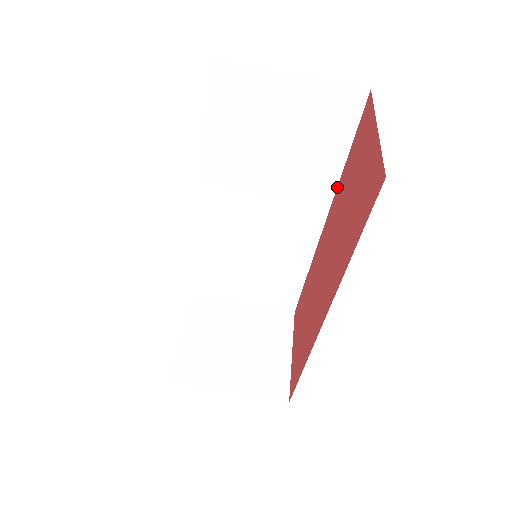
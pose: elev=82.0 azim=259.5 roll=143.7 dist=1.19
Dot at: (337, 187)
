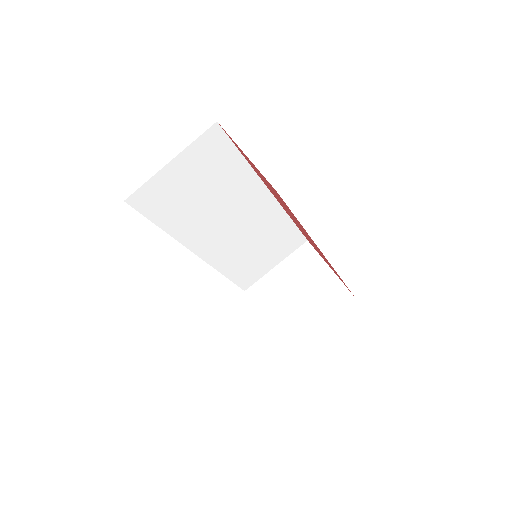
Dot at: (256, 173)
